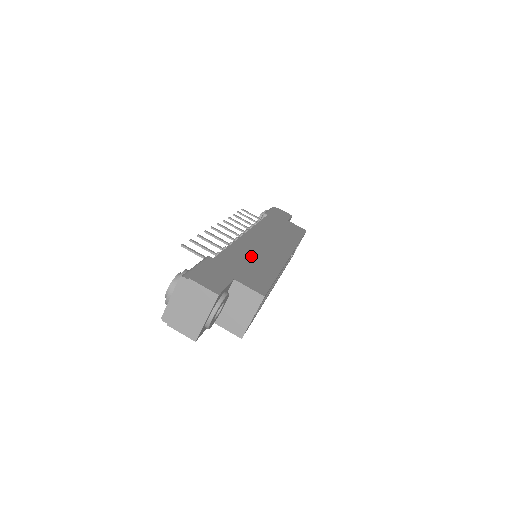
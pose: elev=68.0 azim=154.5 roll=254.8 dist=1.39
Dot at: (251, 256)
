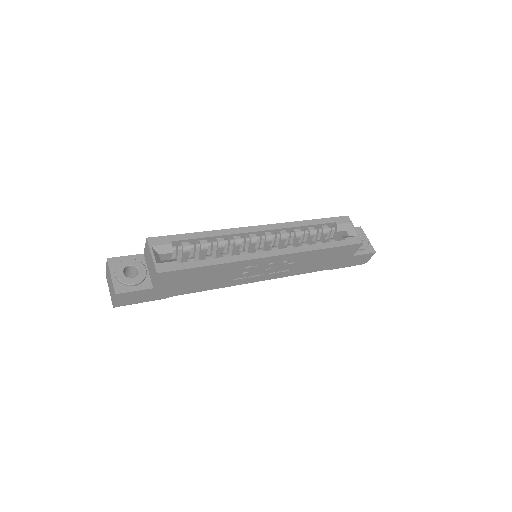
Dot at: occluded
